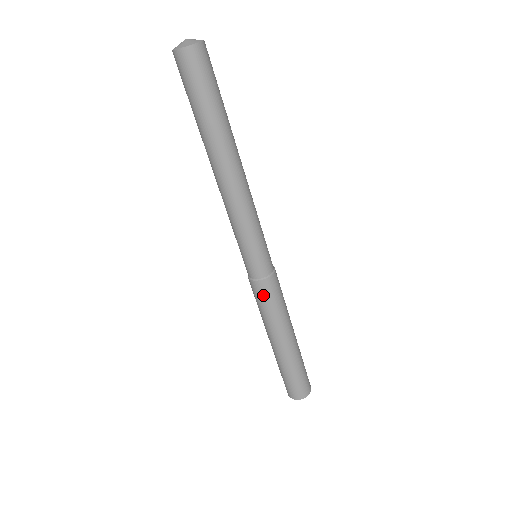
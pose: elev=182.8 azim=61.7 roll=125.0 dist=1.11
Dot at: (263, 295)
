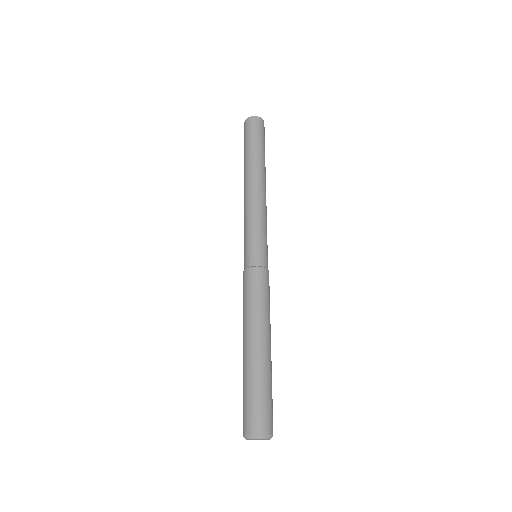
Dot at: (249, 283)
